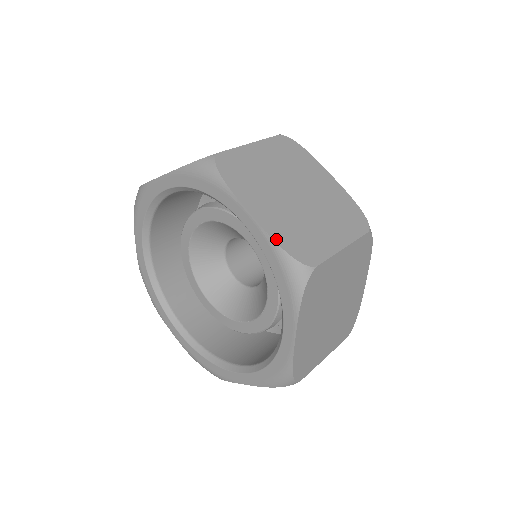
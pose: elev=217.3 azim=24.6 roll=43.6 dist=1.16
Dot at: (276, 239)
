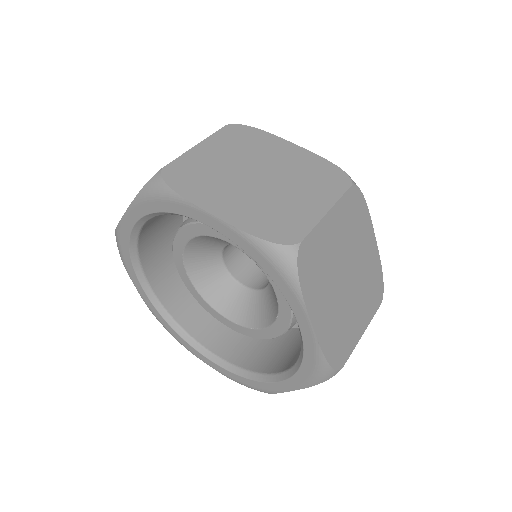
Dot at: (247, 230)
